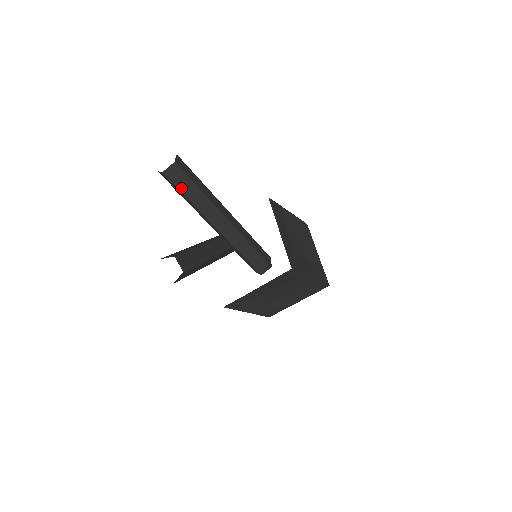
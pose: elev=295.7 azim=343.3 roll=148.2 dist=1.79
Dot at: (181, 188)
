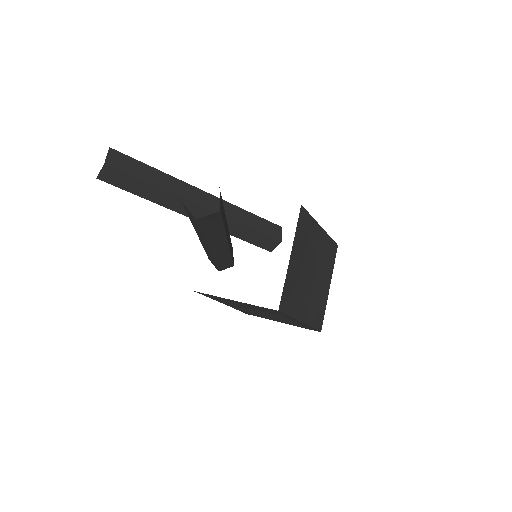
Dot at: (136, 175)
